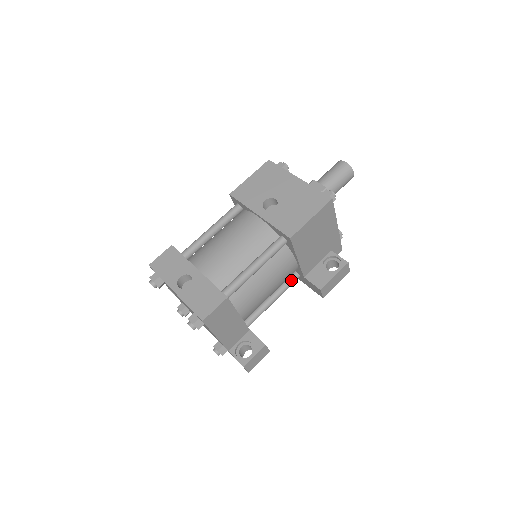
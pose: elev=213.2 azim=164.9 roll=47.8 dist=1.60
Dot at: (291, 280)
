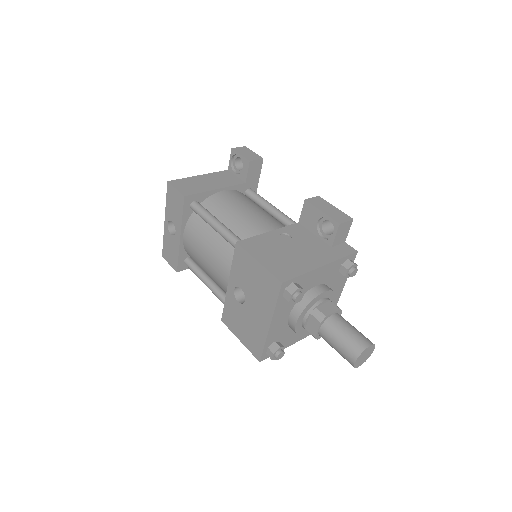
Dot at: occluded
